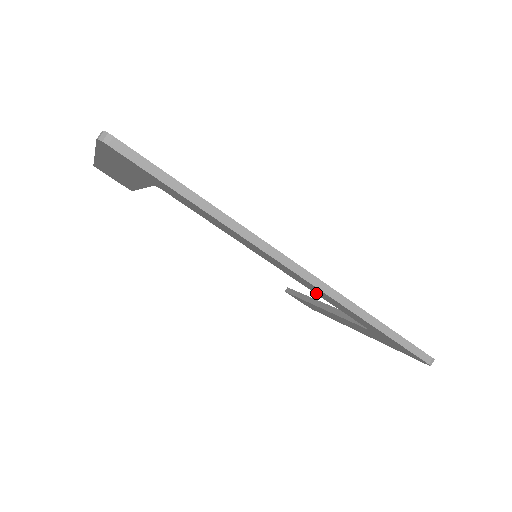
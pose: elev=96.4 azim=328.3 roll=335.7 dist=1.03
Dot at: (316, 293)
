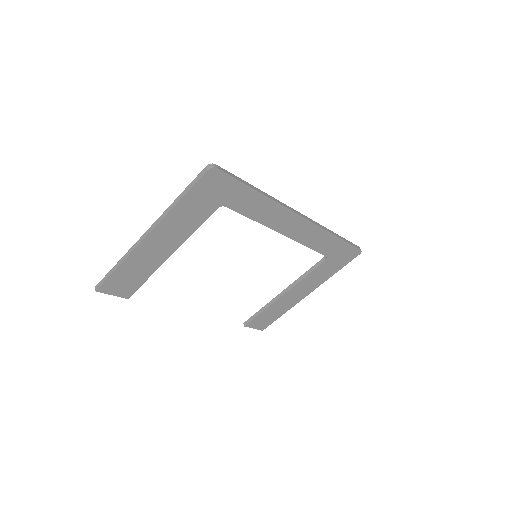
Dot at: (303, 242)
